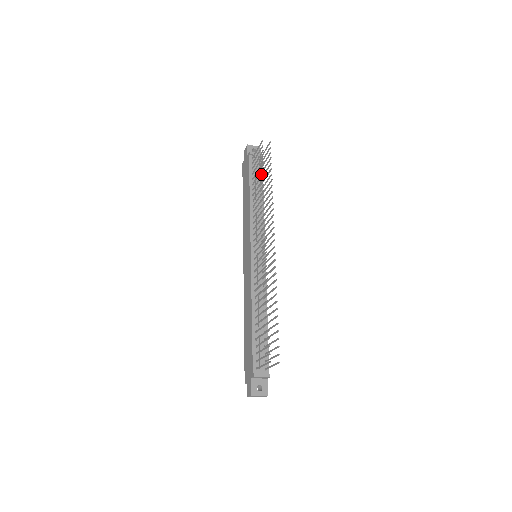
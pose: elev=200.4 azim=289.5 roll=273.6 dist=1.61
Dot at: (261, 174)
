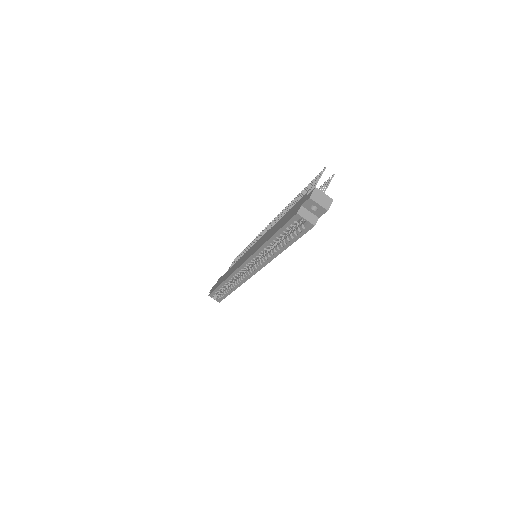
Dot at: occluded
